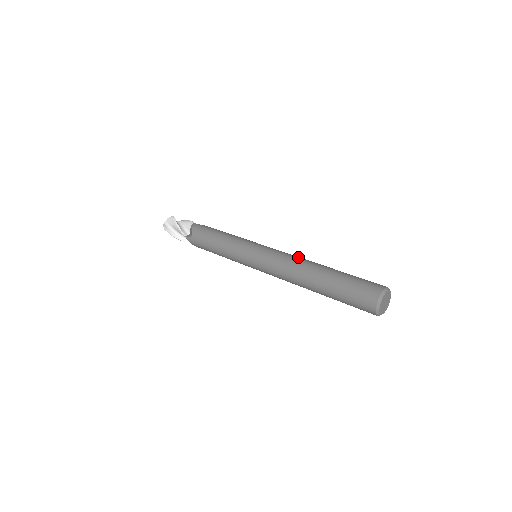
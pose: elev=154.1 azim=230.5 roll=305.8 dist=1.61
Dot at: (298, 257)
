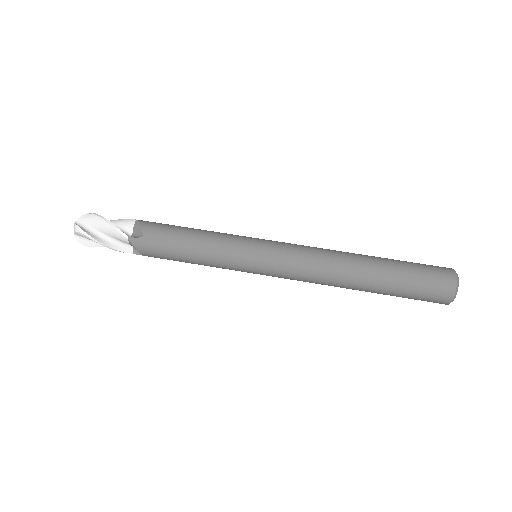
Dot at: (325, 265)
